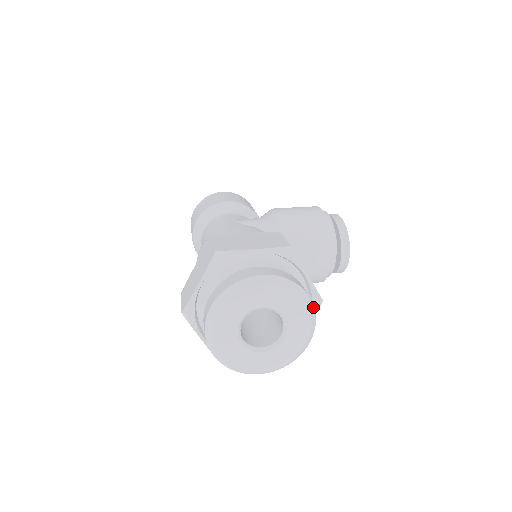
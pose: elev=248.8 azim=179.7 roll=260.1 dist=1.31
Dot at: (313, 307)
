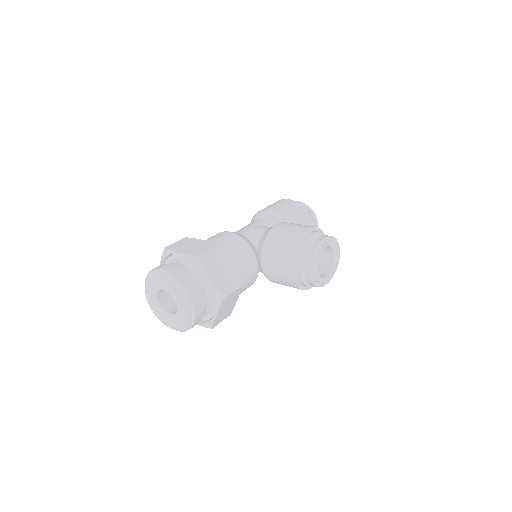
Dot at: (190, 299)
